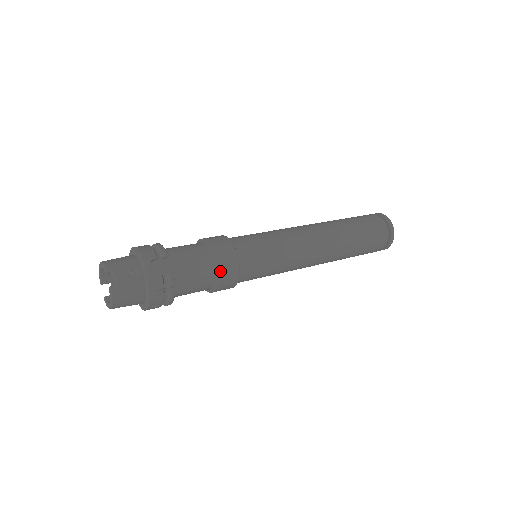
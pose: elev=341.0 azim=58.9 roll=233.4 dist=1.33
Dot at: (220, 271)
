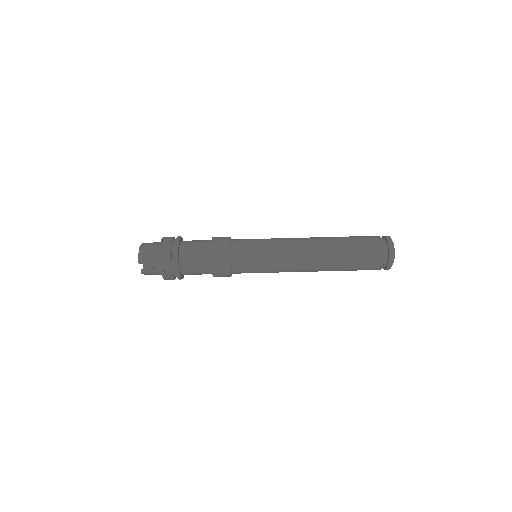
Dot at: (215, 276)
